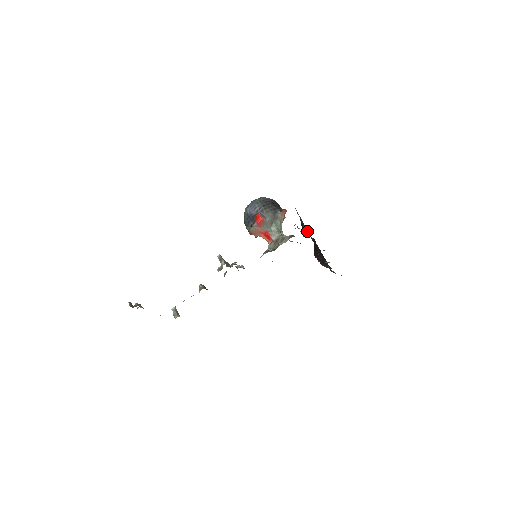
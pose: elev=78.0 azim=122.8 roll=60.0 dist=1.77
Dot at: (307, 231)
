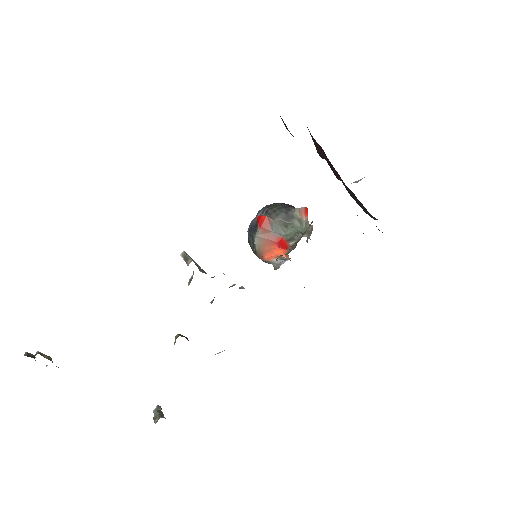
Dot at: occluded
